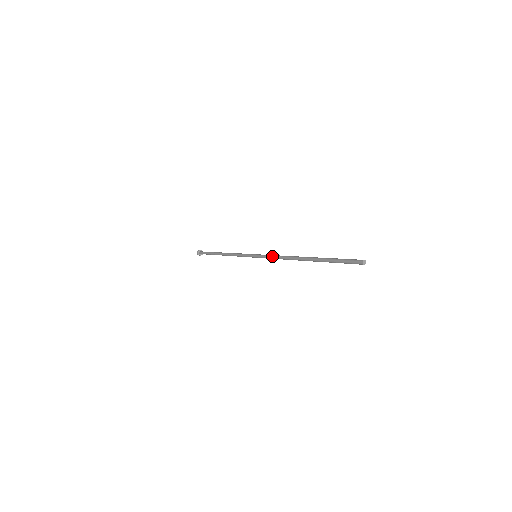
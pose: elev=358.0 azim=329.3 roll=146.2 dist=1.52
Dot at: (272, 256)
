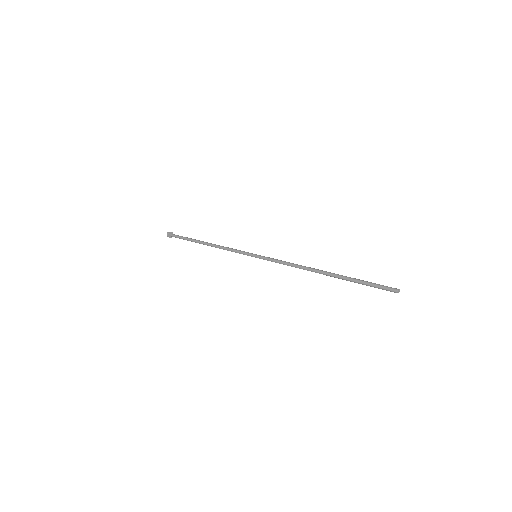
Dot at: (280, 263)
